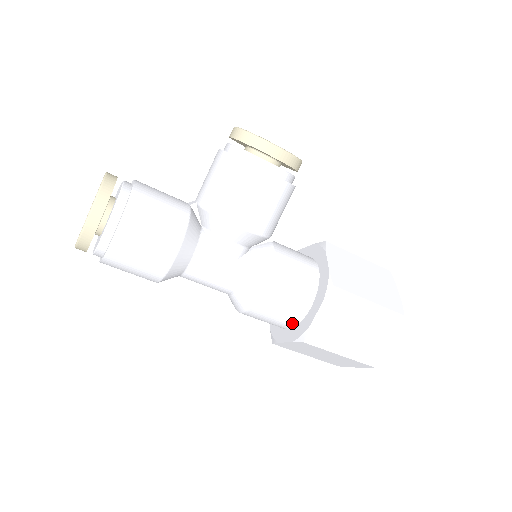
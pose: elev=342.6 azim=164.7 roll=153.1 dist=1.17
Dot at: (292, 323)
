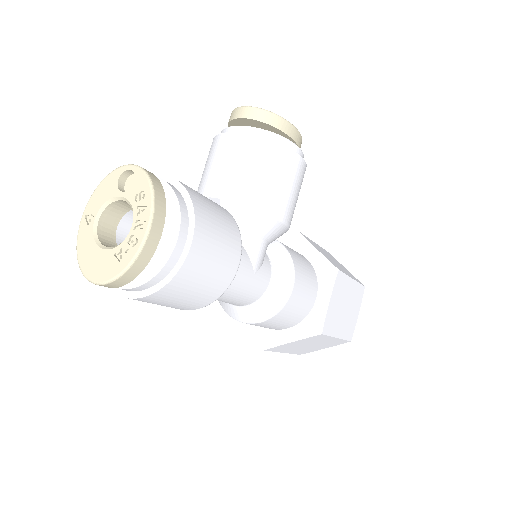
Dot at: (300, 319)
